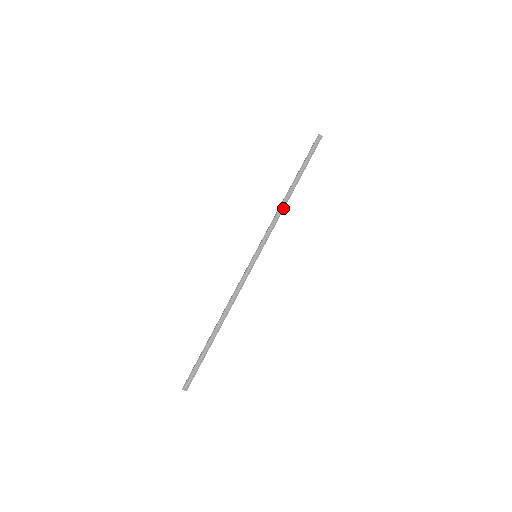
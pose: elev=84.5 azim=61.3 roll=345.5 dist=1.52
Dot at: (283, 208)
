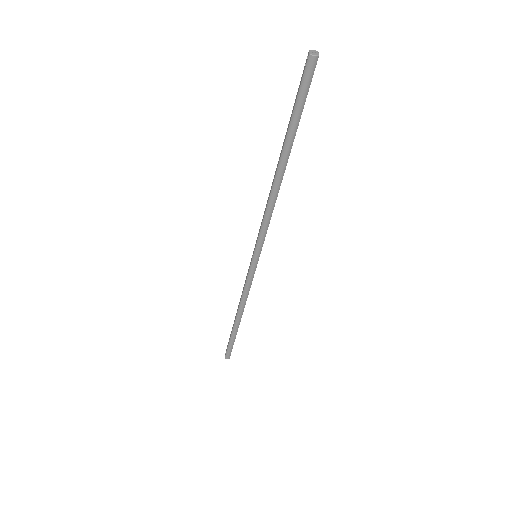
Dot at: (275, 199)
